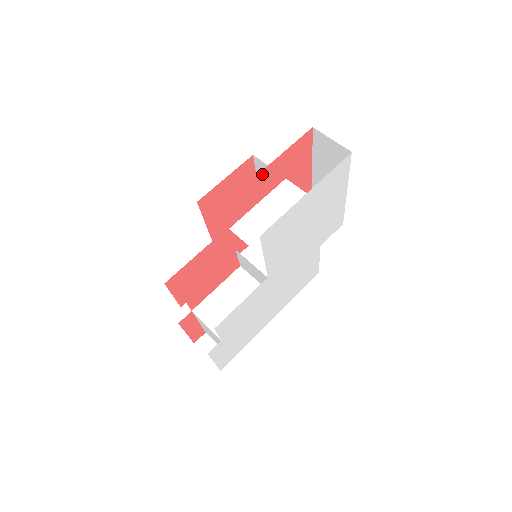
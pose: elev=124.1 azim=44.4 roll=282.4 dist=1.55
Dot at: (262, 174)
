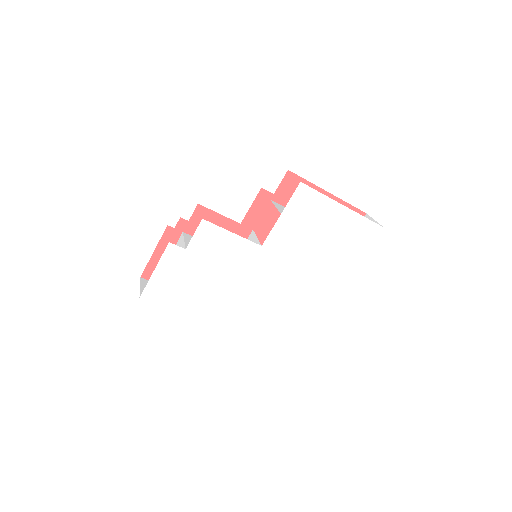
Dot at: occluded
